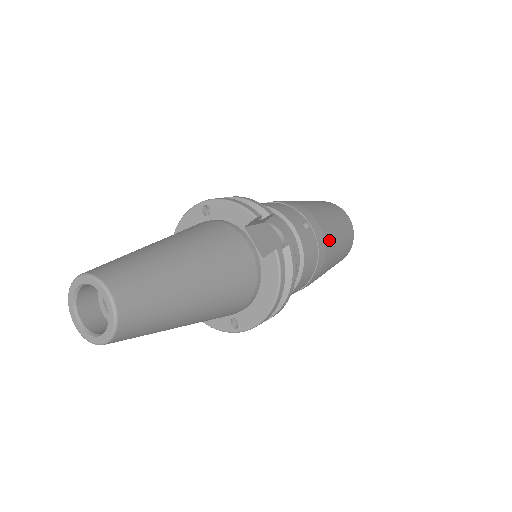
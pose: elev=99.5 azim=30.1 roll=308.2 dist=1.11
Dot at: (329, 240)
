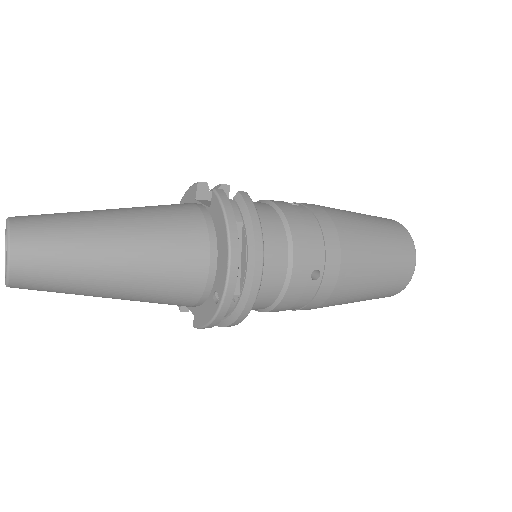
Dot at: (340, 217)
